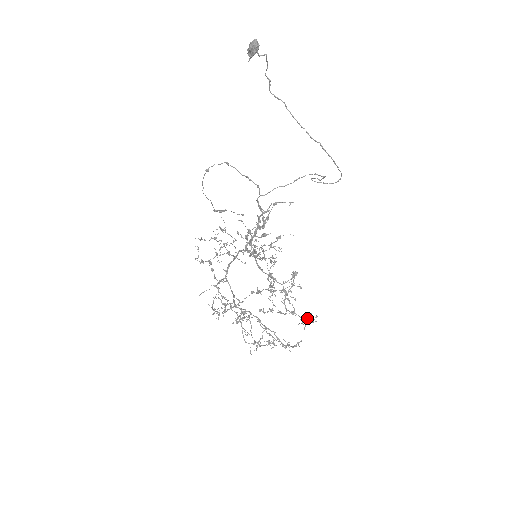
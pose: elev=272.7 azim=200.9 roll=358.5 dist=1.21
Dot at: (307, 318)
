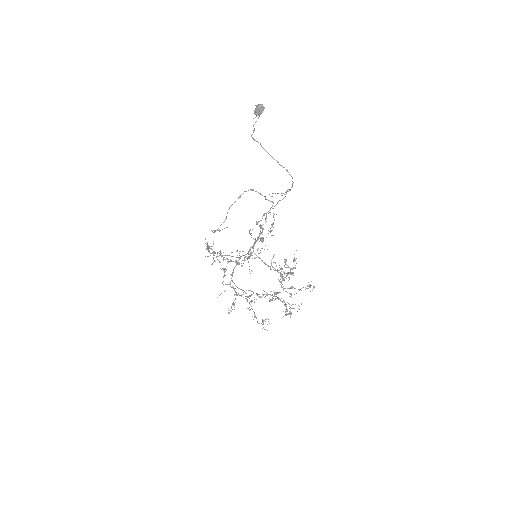
Dot at: (310, 285)
